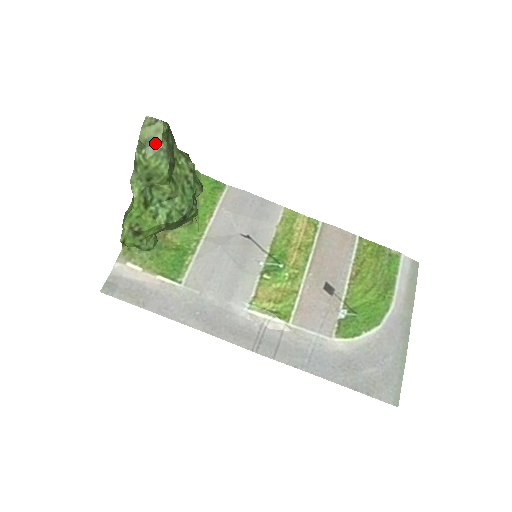
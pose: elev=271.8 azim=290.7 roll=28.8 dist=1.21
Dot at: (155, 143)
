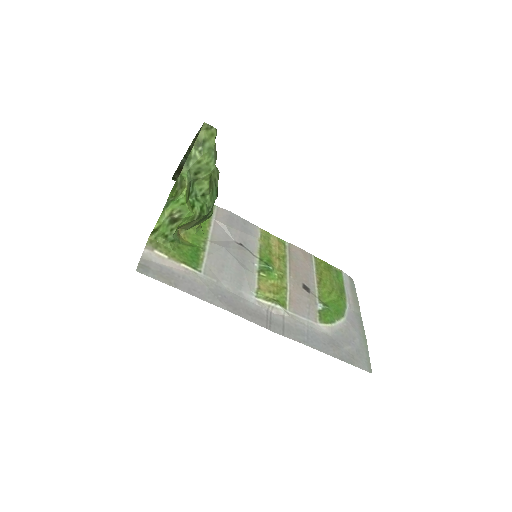
Dot at: (210, 144)
